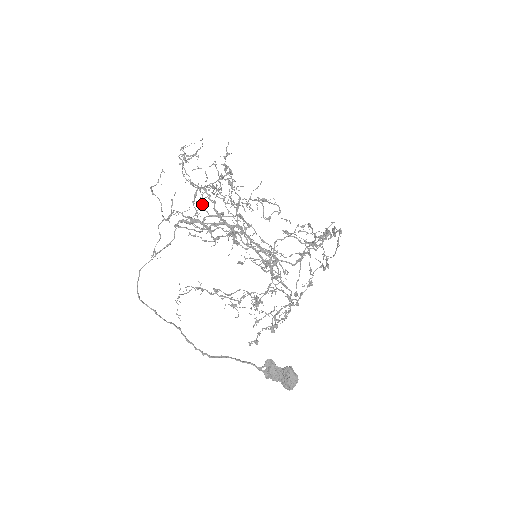
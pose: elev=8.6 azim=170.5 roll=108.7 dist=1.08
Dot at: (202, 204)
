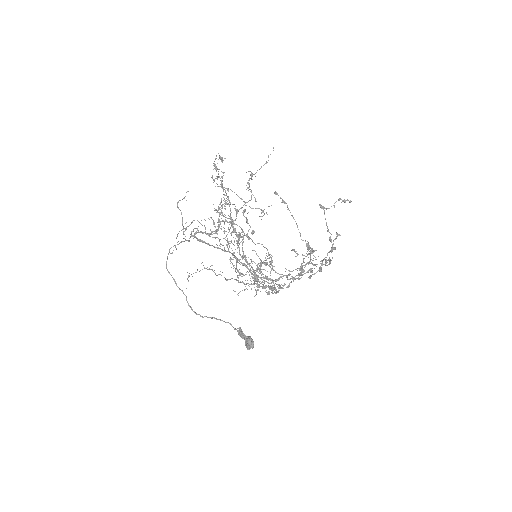
Dot at: (227, 204)
